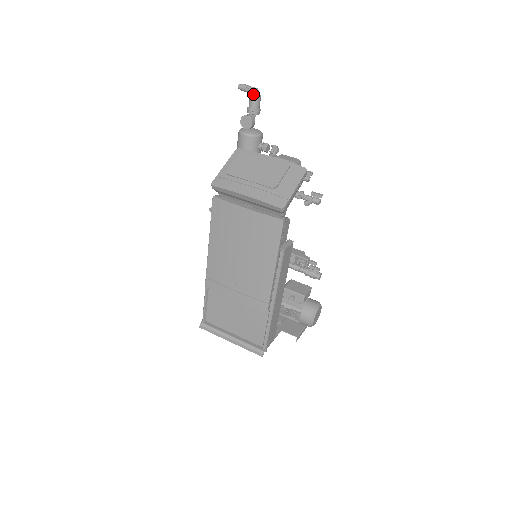
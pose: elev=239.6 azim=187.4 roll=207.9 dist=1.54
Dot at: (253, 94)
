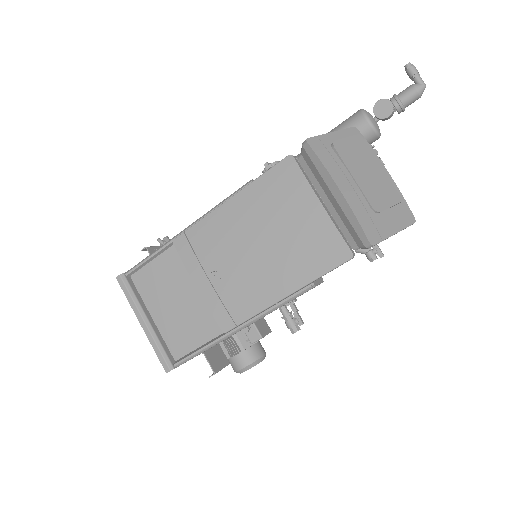
Dot at: (418, 87)
